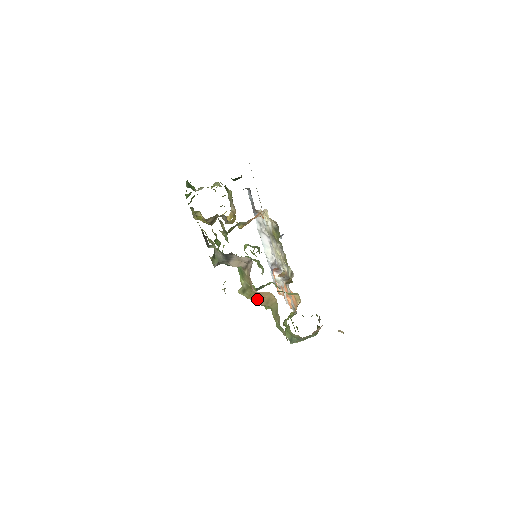
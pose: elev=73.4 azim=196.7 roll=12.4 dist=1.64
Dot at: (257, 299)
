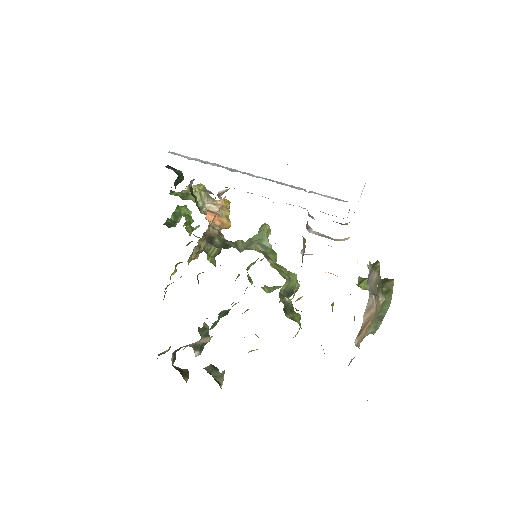
Dot at: occluded
